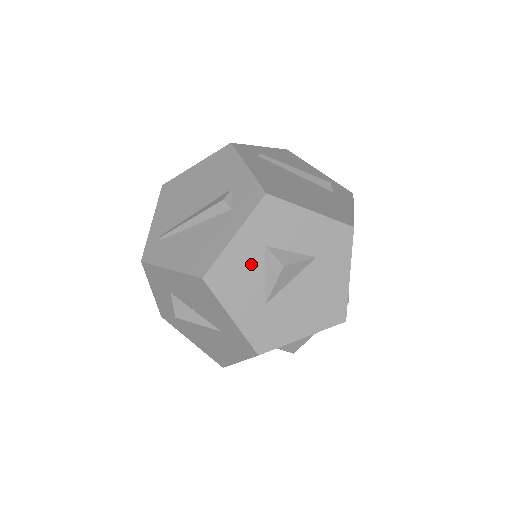
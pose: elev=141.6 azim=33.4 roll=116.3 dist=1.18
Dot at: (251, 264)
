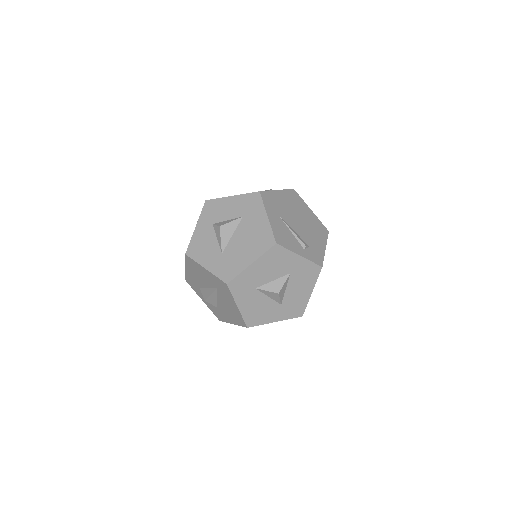
Dot at: (208, 236)
